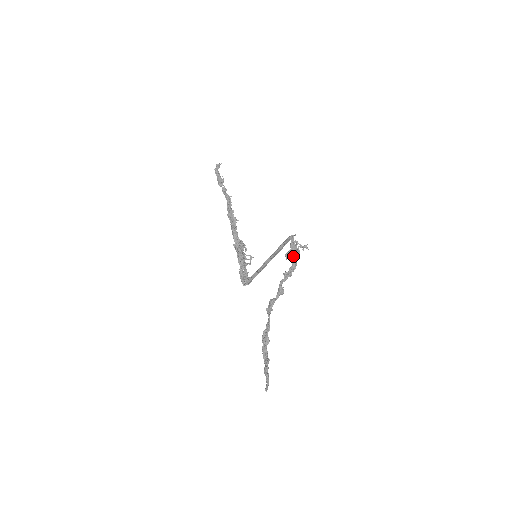
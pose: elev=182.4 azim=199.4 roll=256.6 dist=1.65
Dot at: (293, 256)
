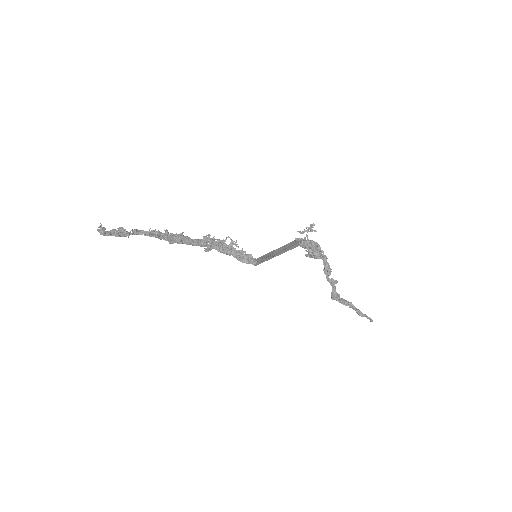
Dot at: (316, 253)
